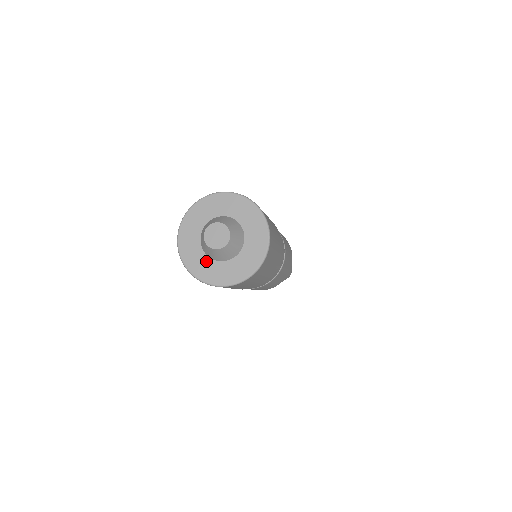
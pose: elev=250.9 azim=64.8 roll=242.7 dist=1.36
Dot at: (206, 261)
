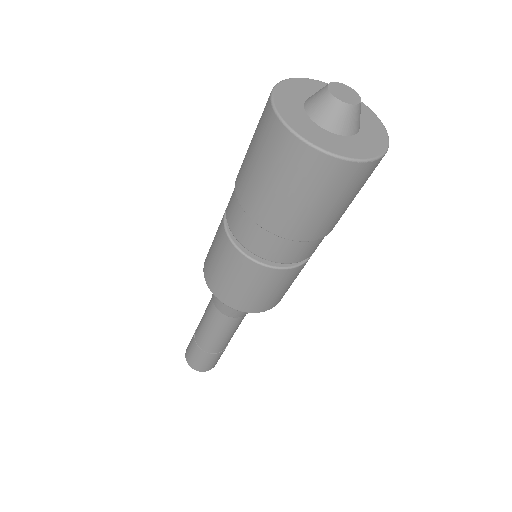
Dot at: (301, 113)
